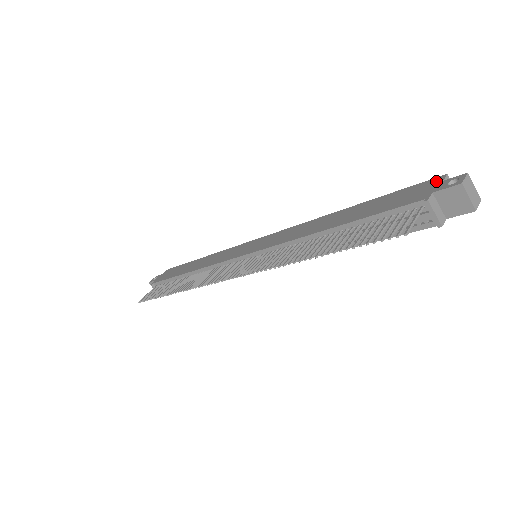
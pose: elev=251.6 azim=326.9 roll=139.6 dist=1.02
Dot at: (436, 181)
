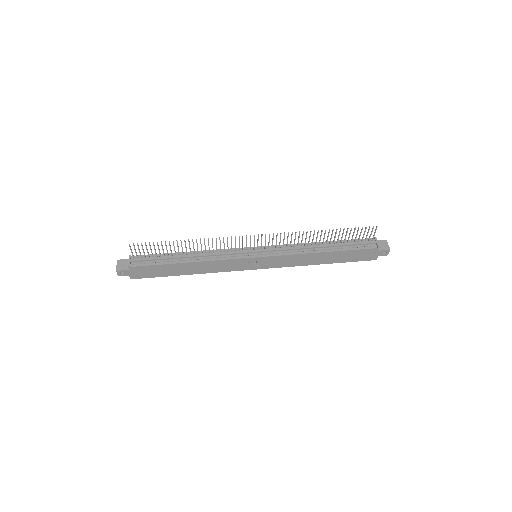
Dot at: occluded
